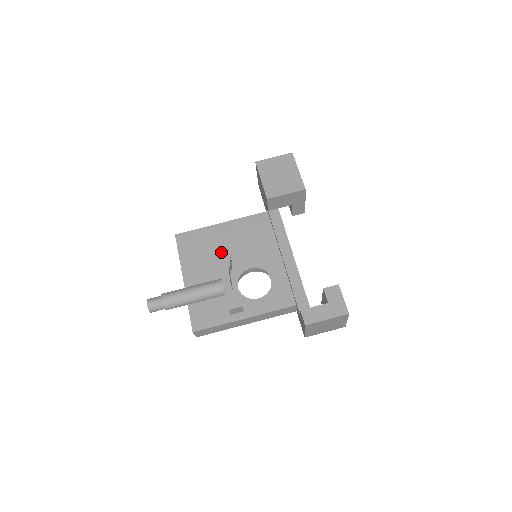
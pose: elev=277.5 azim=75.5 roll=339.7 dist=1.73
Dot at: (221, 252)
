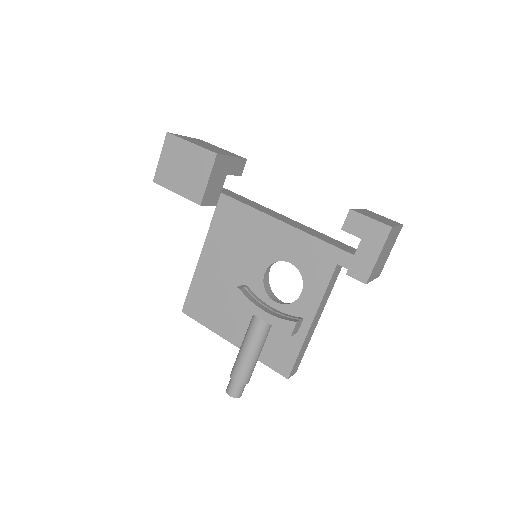
Dot at: (228, 286)
